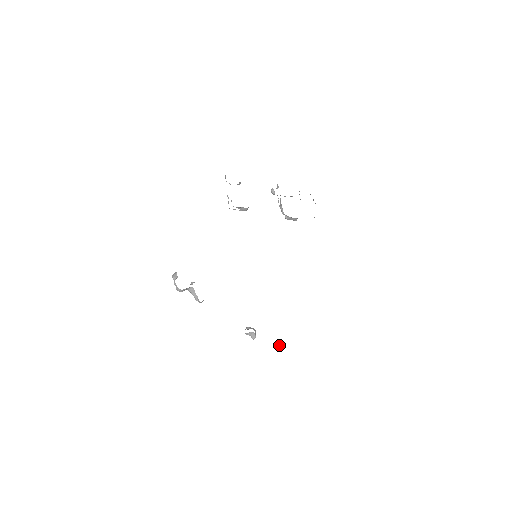
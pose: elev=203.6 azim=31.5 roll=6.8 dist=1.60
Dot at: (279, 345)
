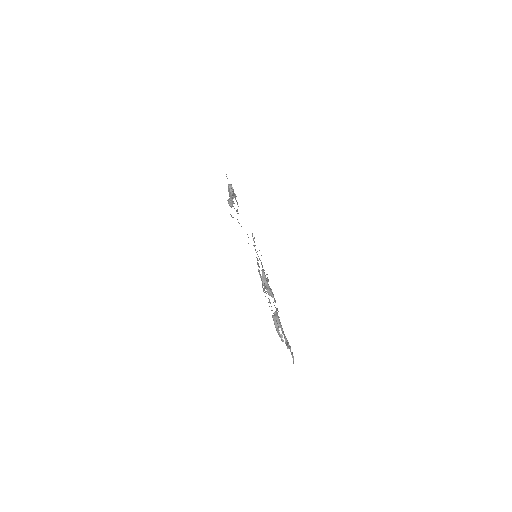
Dot at: occluded
